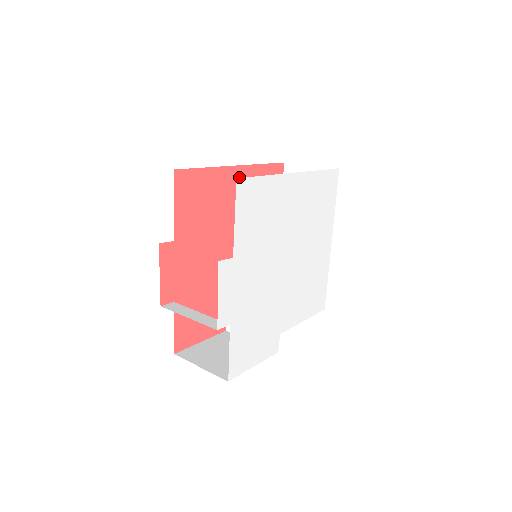
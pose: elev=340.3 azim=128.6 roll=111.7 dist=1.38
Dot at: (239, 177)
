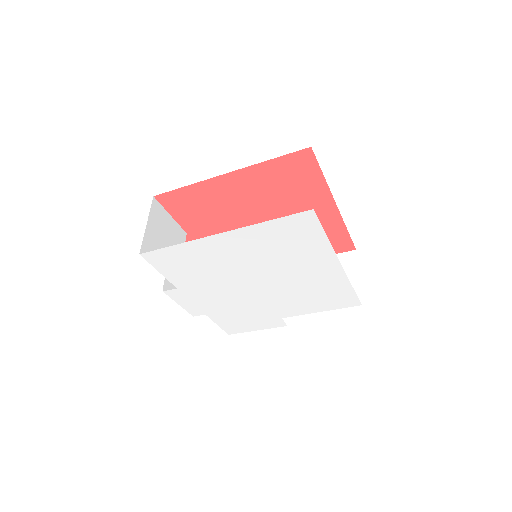
Dot at: (236, 180)
